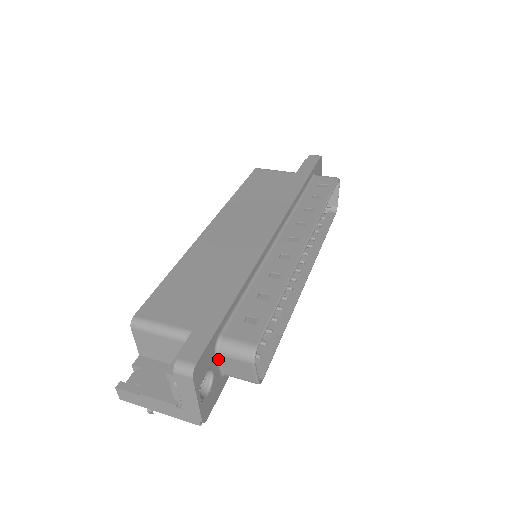
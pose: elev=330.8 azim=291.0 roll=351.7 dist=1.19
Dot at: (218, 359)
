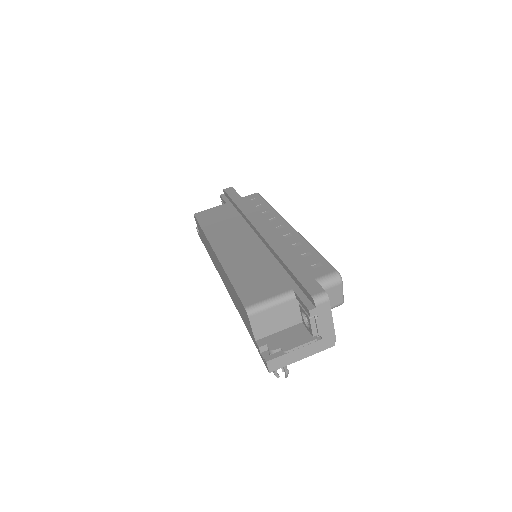
Dot at: occluded
